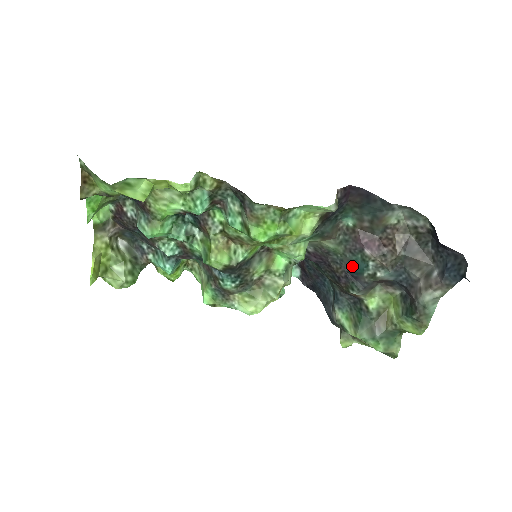
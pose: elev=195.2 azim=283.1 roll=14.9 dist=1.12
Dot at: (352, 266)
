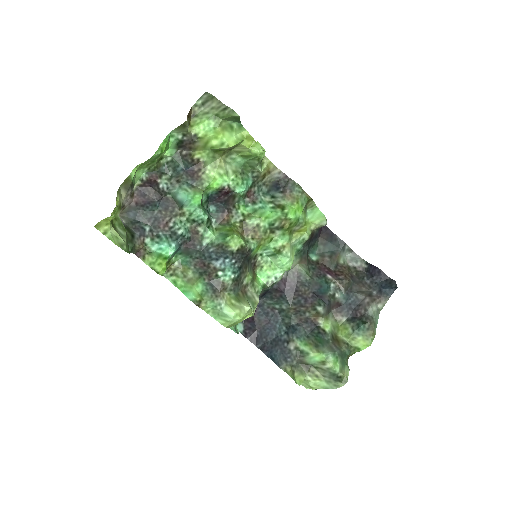
Dot at: (318, 287)
